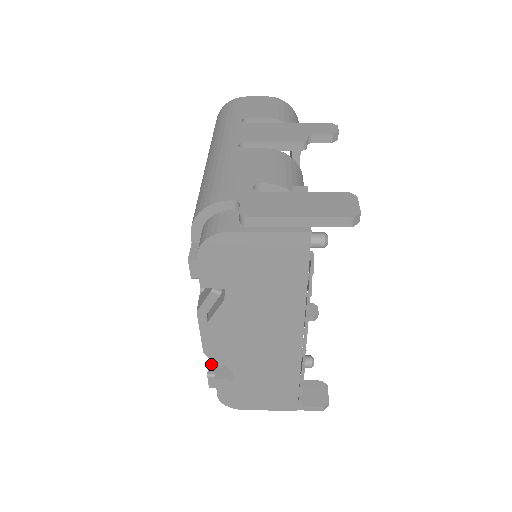
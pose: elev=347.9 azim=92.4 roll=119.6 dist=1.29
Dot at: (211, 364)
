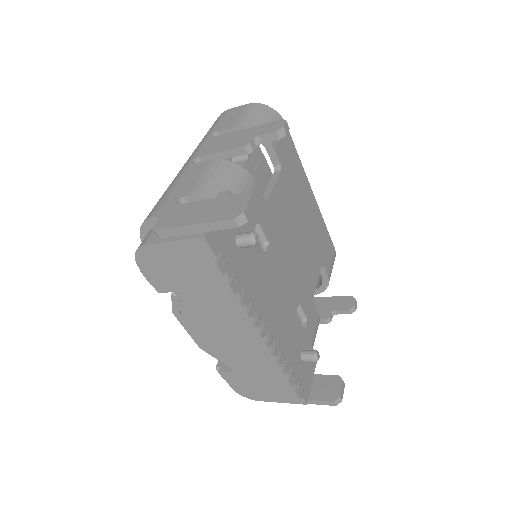
Dot at: occluded
